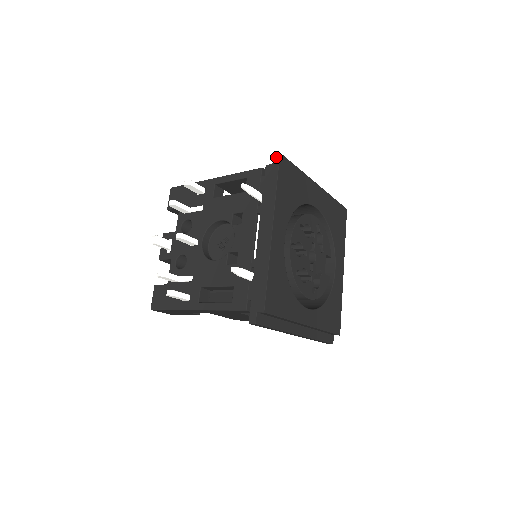
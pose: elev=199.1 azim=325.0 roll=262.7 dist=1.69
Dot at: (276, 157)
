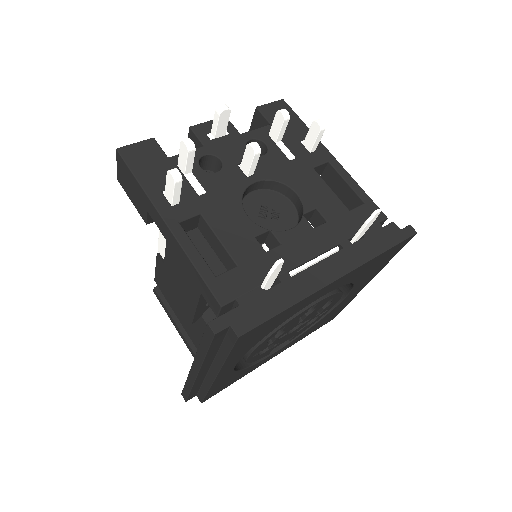
Dot at: (410, 230)
